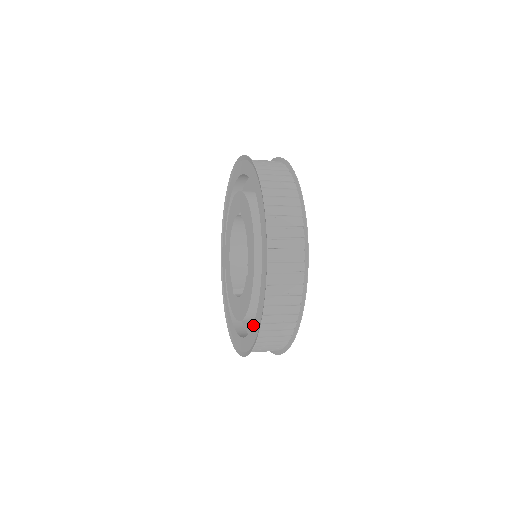
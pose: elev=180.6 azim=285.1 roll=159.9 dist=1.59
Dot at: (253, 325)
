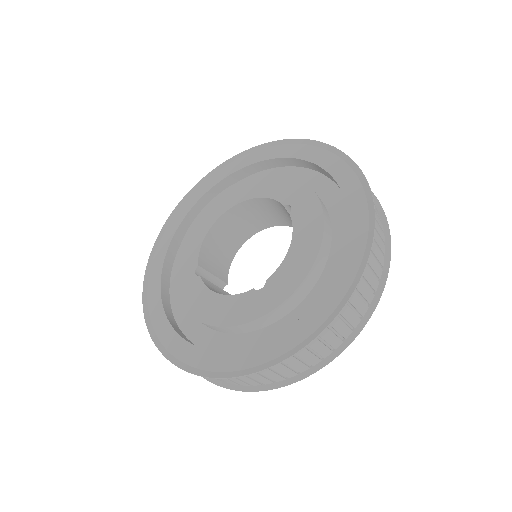
Dot at: (226, 352)
